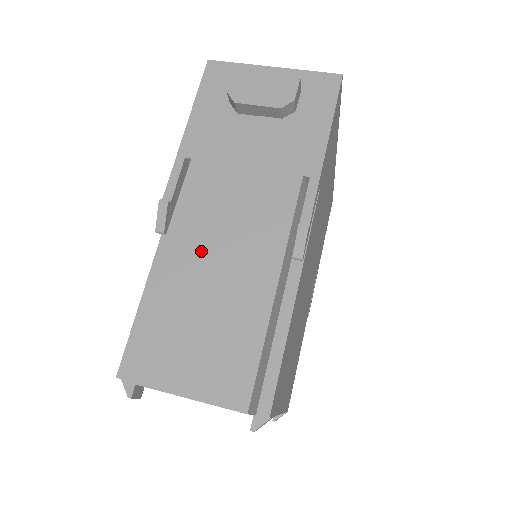
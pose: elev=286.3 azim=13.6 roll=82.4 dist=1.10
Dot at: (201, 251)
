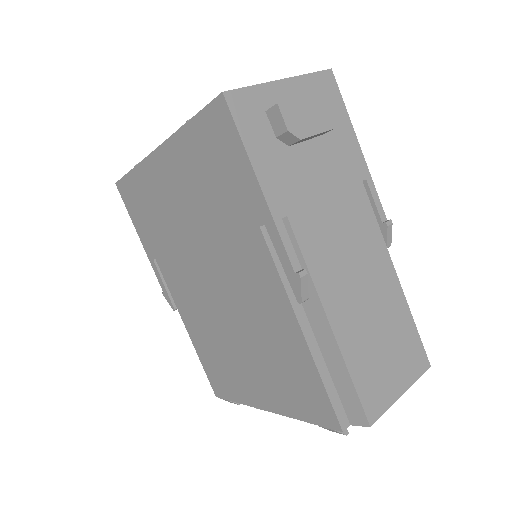
Dot at: (348, 291)
